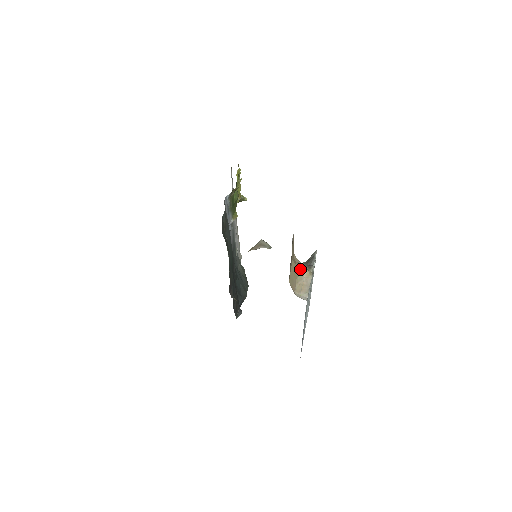
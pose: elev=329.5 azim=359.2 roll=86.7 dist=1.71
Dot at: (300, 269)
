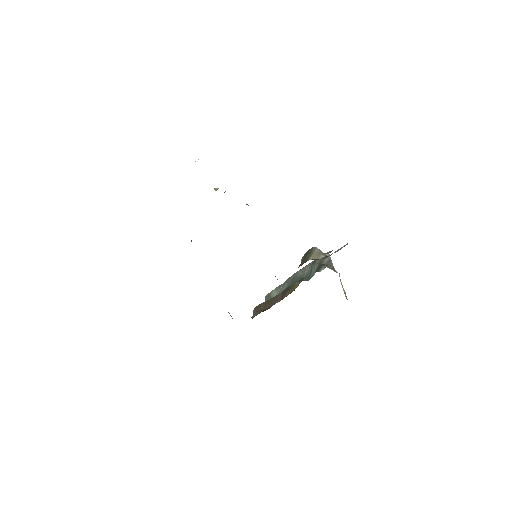
Dot at: (339, 273)
